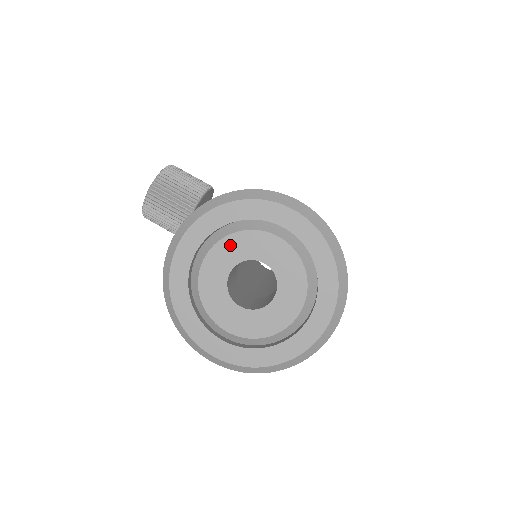
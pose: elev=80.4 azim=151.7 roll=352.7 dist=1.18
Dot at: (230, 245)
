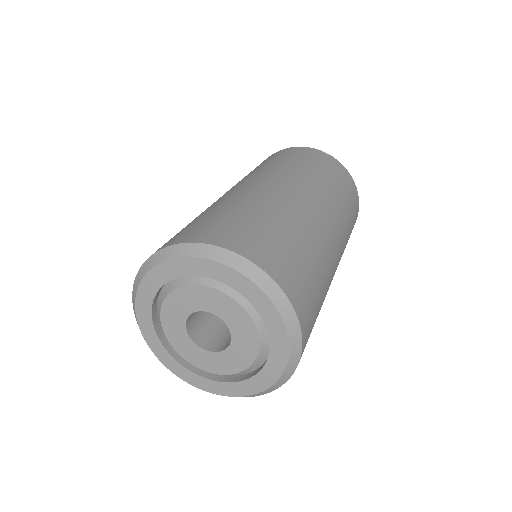
Dot at: (169, 323)
